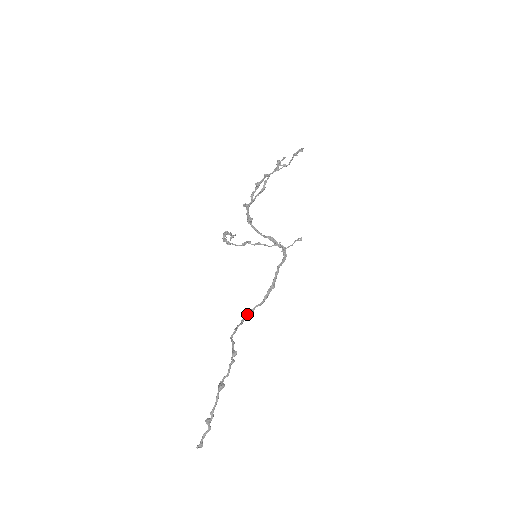
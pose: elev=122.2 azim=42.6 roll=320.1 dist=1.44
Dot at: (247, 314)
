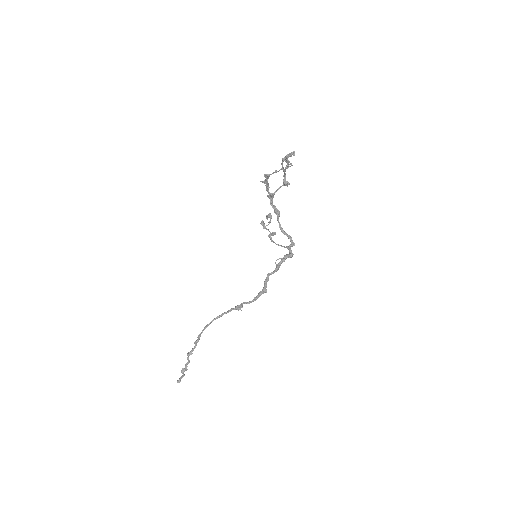
Dot at: (236, 306)
